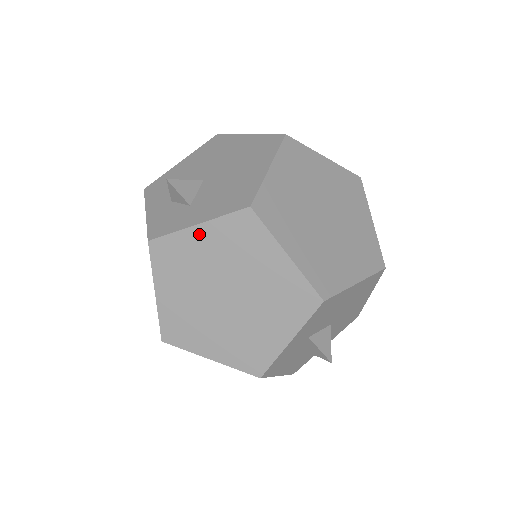
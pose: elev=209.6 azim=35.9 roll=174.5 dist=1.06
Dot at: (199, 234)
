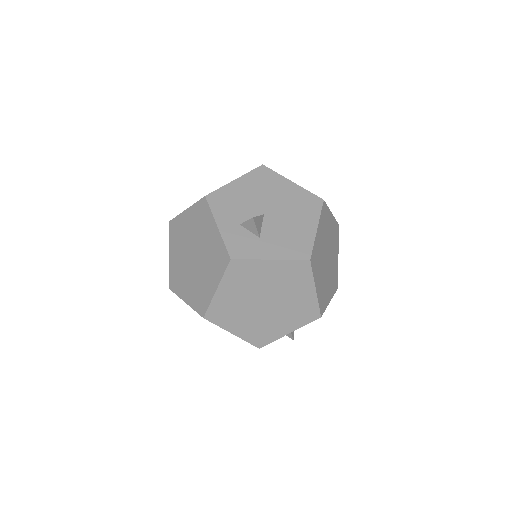
Dot at: (269, 265)
